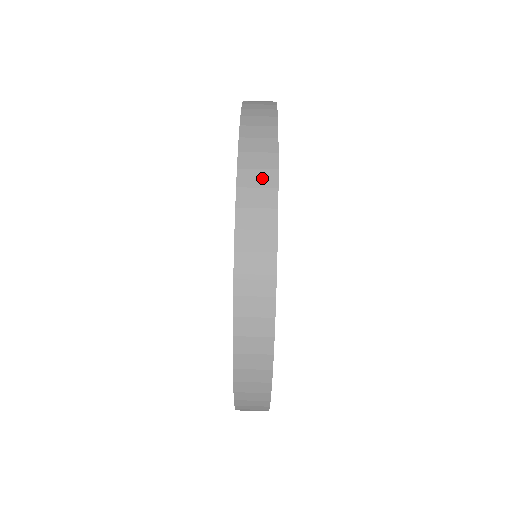
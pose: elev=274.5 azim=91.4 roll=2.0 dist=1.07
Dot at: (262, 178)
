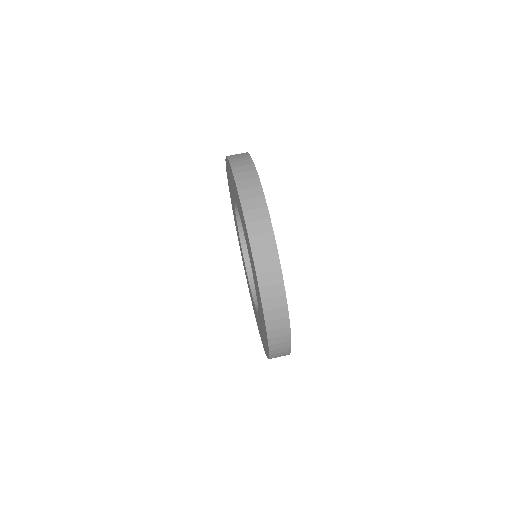
Dot at: (277, 303)
